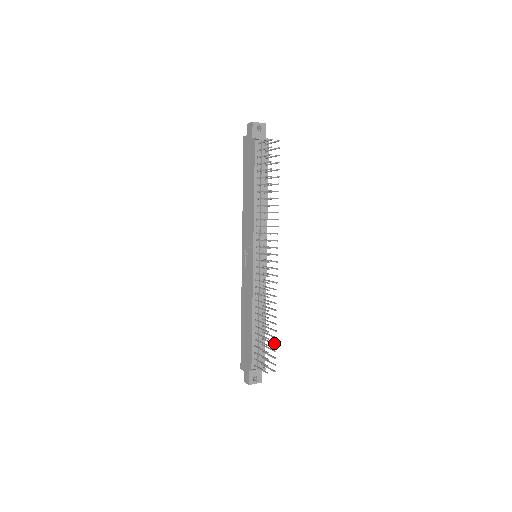
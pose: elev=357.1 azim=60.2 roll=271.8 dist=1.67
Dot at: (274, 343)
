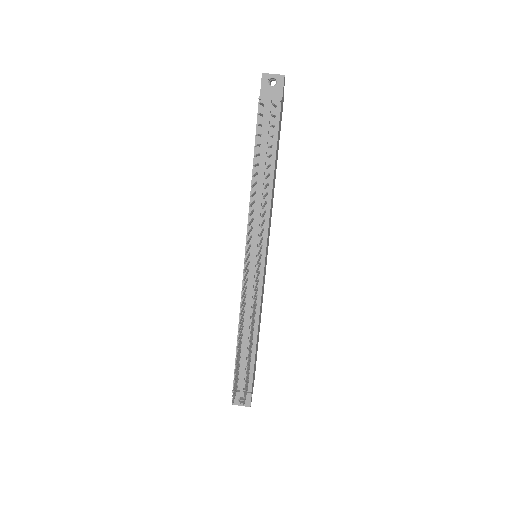
Dot at: (247, 371)
